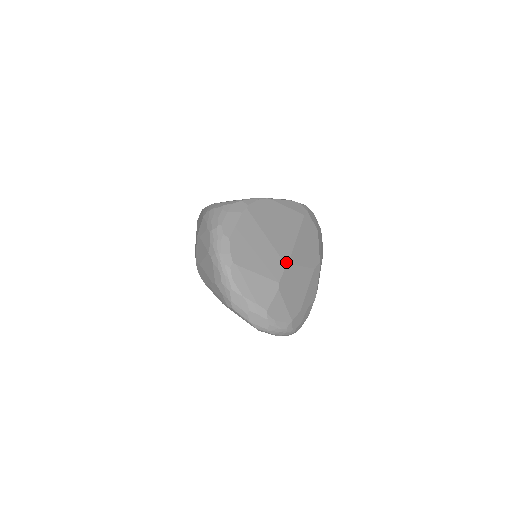
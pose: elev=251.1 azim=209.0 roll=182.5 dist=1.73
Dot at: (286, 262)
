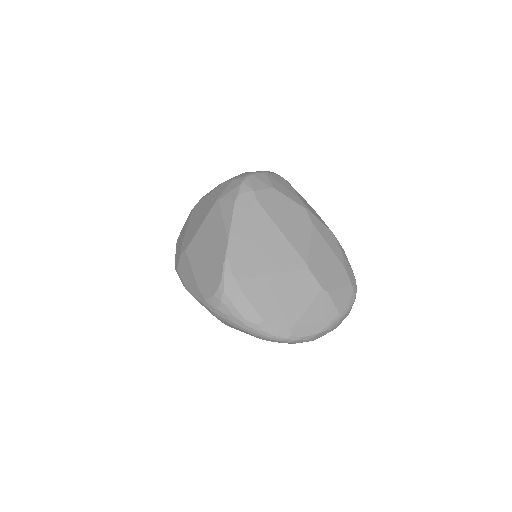
Dot at: (305, 266)
